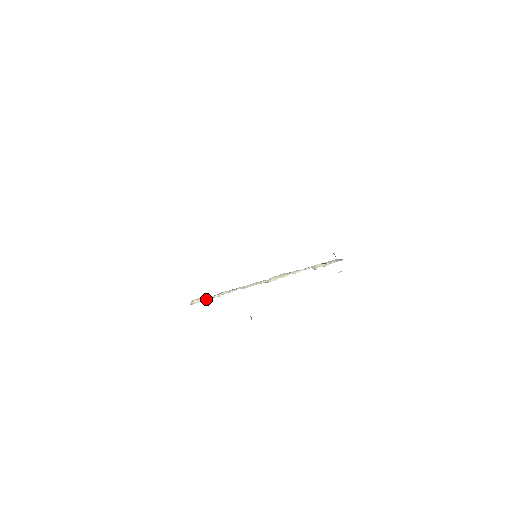
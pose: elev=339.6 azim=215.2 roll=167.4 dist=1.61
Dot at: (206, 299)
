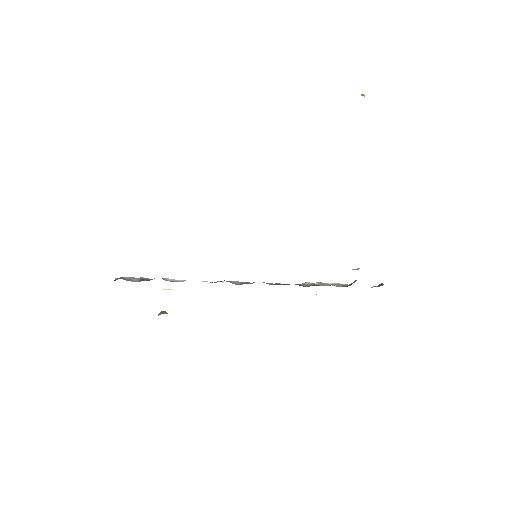
Dot at: (139, 281)
